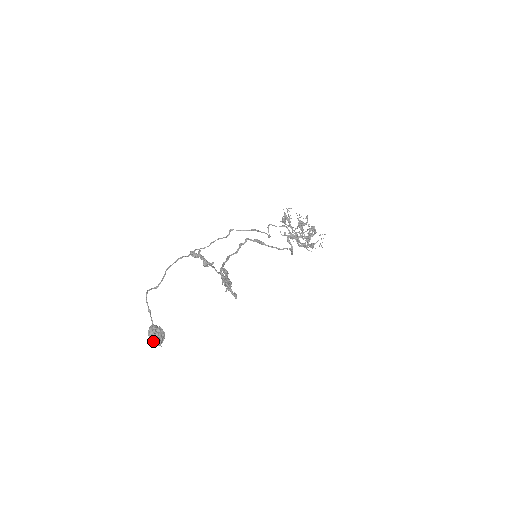
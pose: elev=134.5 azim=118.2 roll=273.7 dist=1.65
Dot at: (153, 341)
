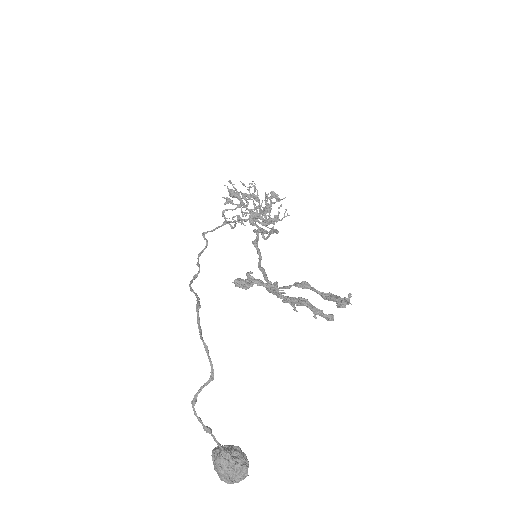
Dot at: (235, 478)
